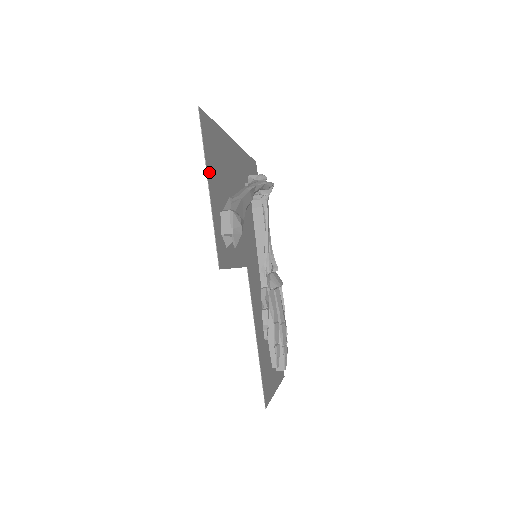
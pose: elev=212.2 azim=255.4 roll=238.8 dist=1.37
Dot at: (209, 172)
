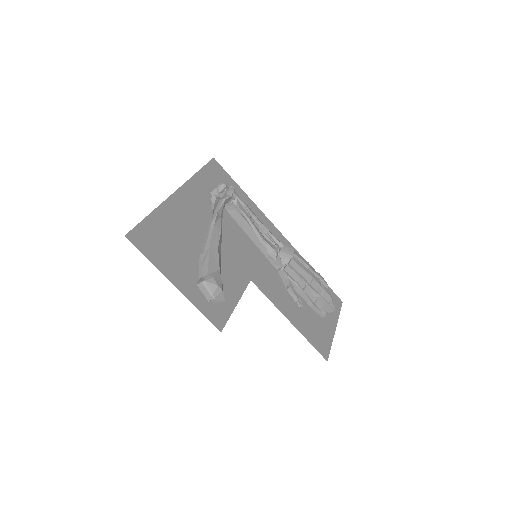
Dot at: (167, 272)
